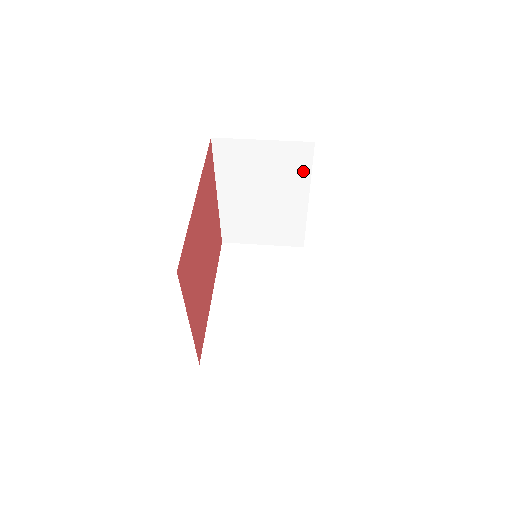
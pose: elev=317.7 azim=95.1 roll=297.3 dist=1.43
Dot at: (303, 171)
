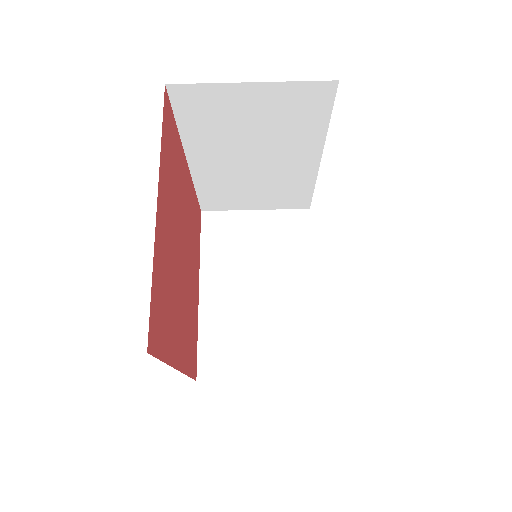
Dot at: occluded
